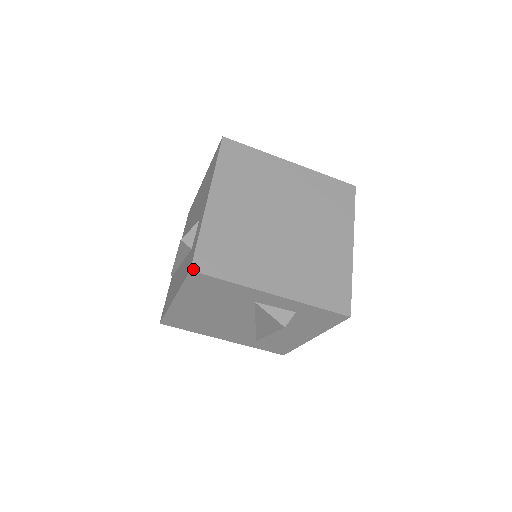
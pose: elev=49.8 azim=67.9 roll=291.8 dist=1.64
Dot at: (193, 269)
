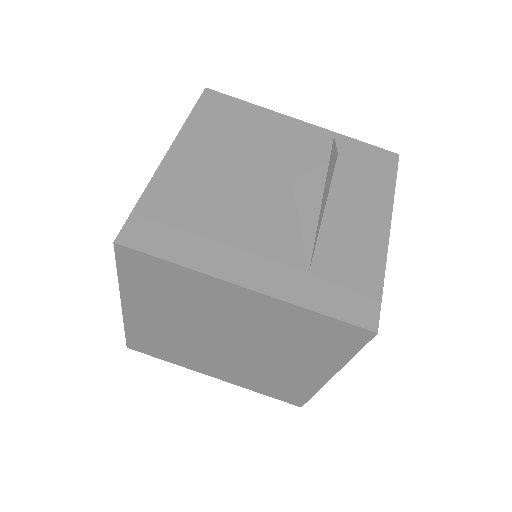
Dot at: (208, 91)
